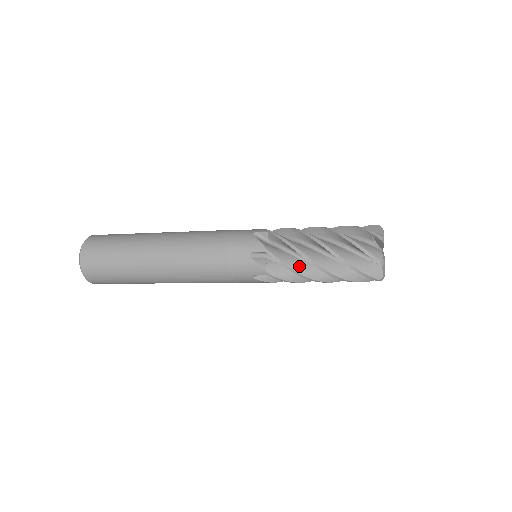
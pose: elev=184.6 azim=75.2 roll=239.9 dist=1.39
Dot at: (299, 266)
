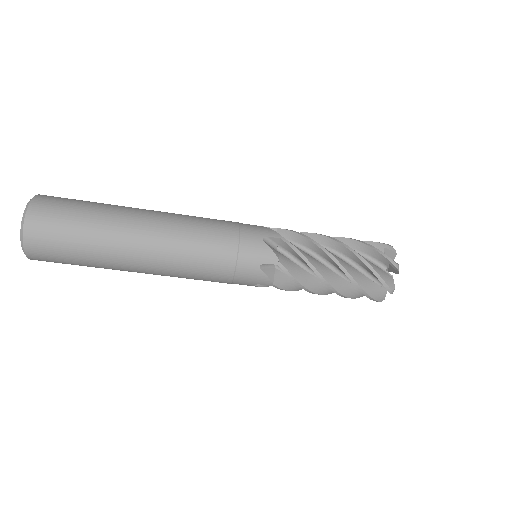
Dot at: (314, 261)
